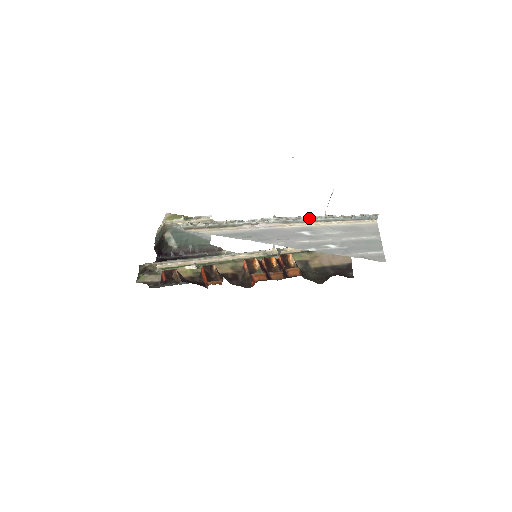
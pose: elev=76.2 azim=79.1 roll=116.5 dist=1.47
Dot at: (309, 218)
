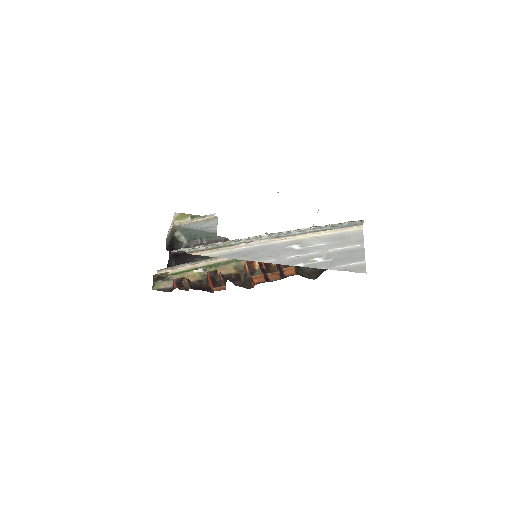
Dot at: (299, 231)
